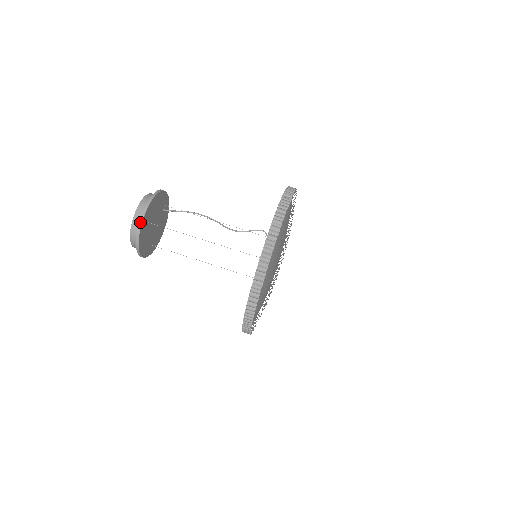
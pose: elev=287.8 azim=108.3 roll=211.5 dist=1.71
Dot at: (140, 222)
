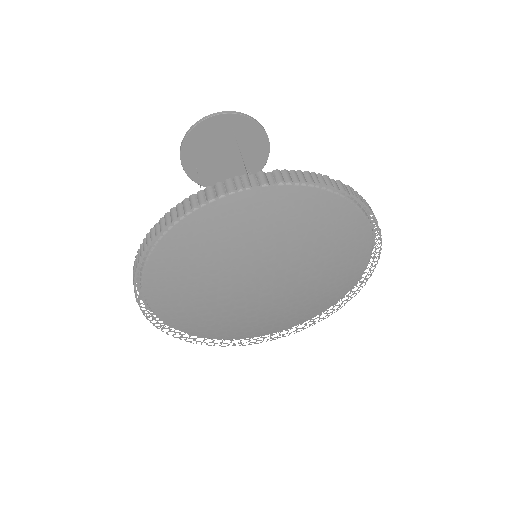
Dot at: (231, 112)
